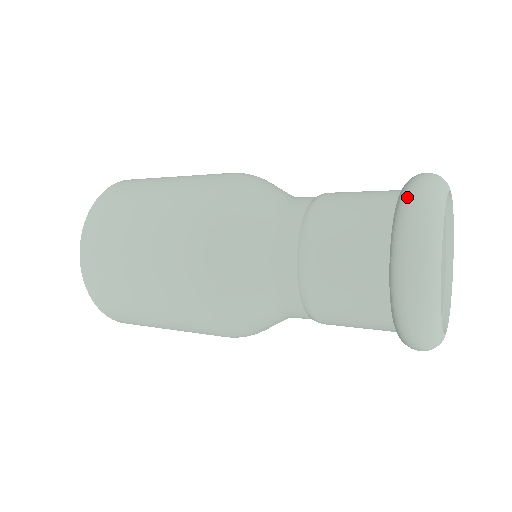
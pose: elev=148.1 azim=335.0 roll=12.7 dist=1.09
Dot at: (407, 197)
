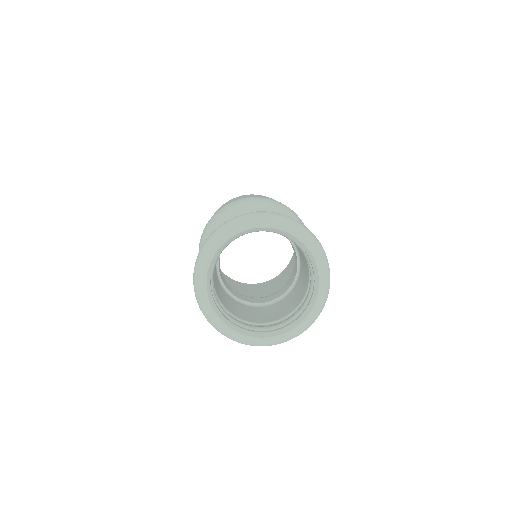
Dot at: occluded
